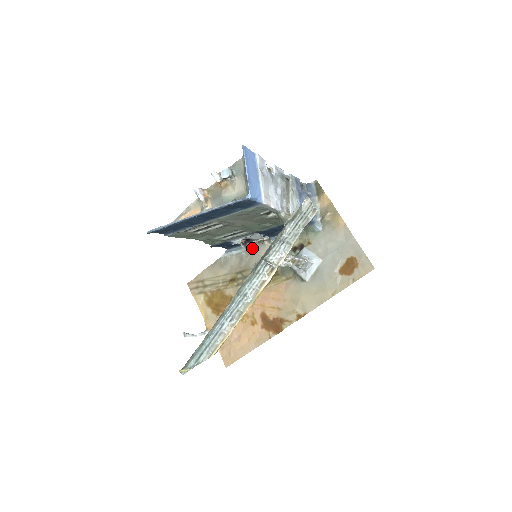
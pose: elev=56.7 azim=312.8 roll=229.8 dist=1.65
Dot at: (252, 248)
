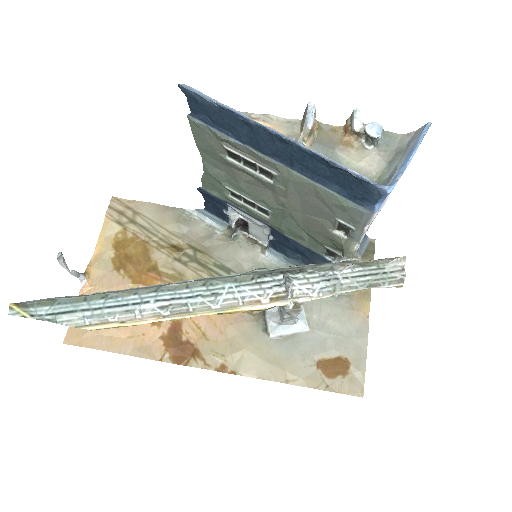
Dot at: (236, 237)
